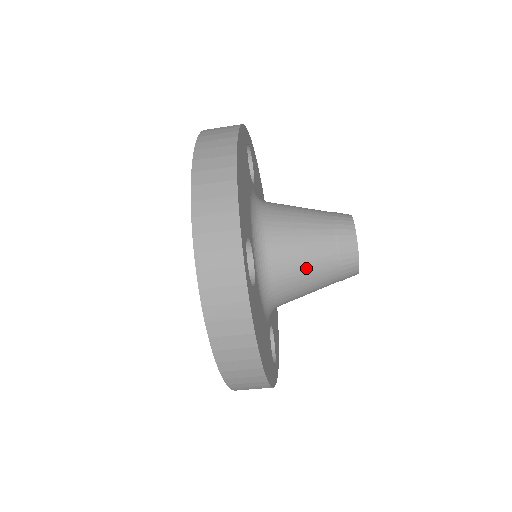
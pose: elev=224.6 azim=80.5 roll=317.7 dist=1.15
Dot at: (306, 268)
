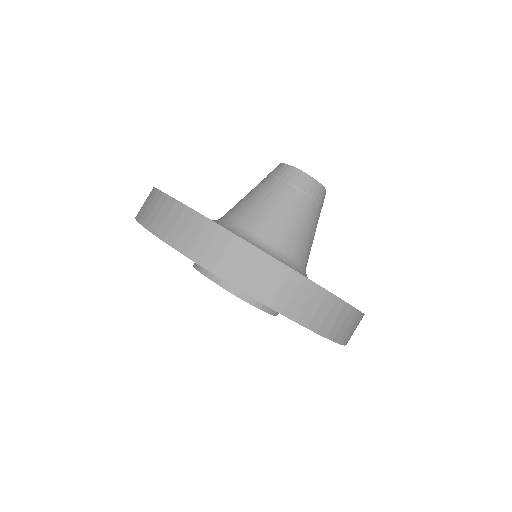
Dot at: (295, 222)
